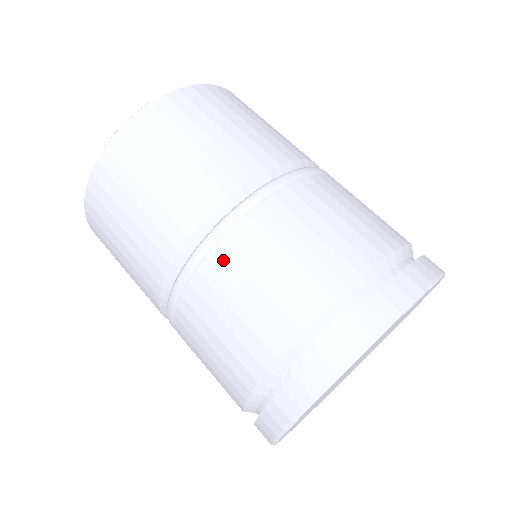
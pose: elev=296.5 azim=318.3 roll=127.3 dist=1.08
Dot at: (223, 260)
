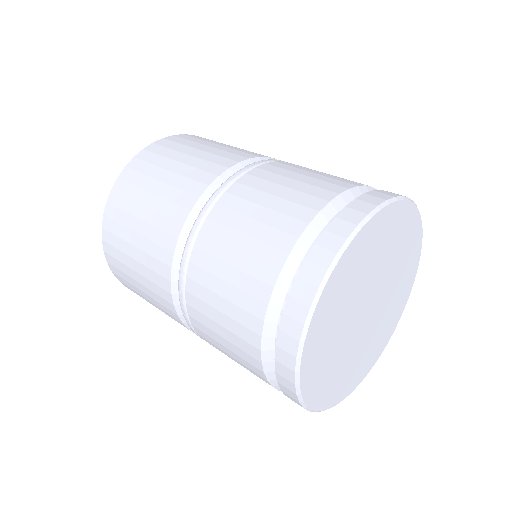
Dot at: (201, 259)
